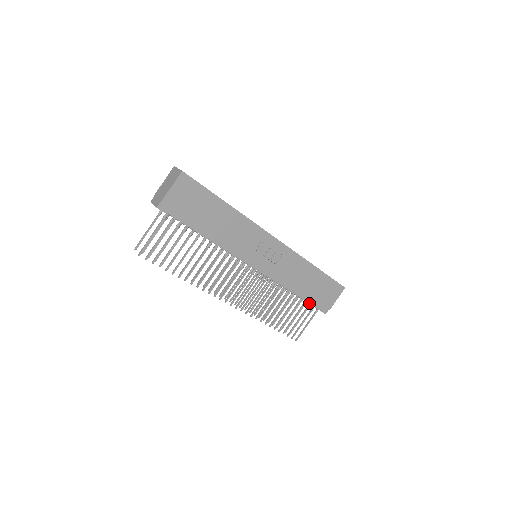
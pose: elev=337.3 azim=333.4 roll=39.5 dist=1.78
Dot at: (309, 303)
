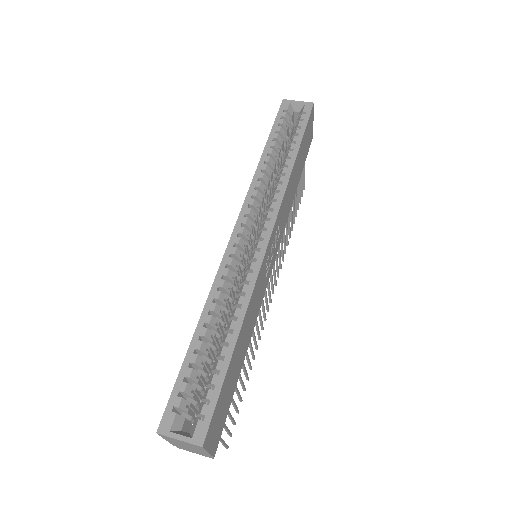
Dot at: occluded
